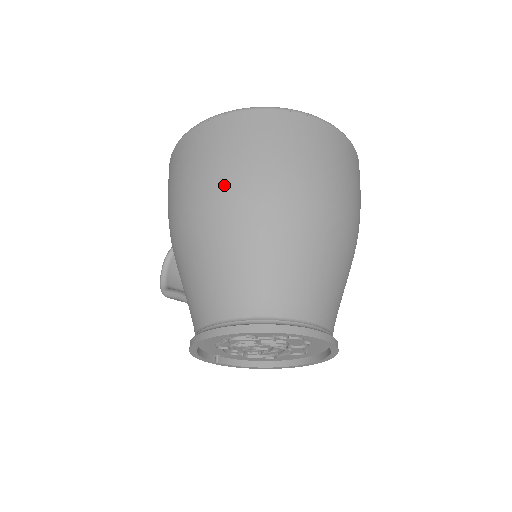
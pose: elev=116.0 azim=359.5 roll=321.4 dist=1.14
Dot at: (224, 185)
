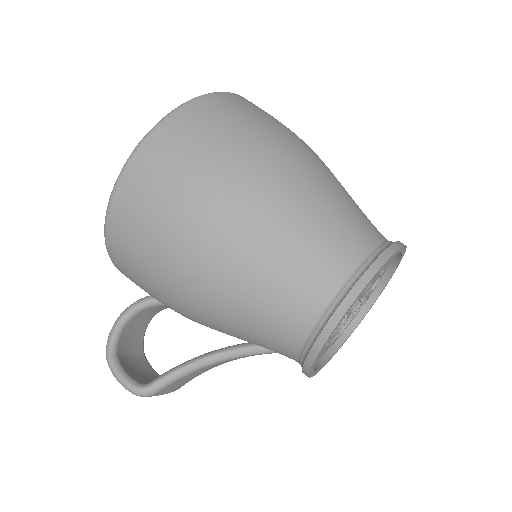
Dot at: (253, 156)
